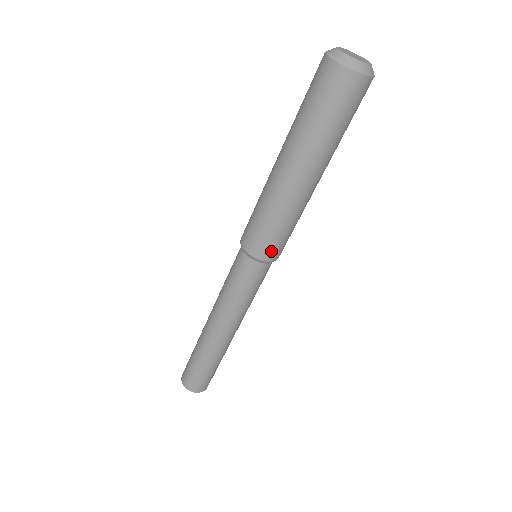
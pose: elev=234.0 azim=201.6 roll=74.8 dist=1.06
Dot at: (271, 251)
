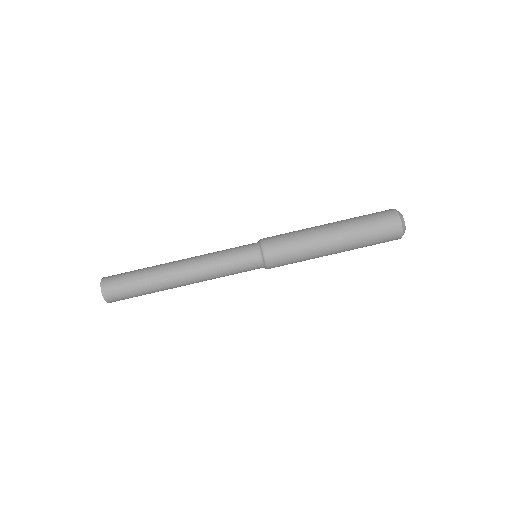
Dot at: (275, 257)
